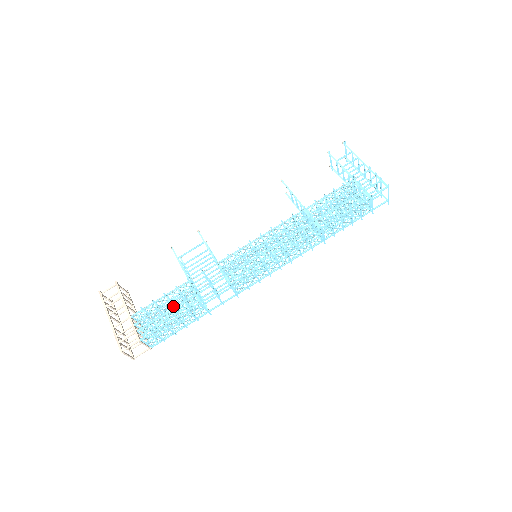
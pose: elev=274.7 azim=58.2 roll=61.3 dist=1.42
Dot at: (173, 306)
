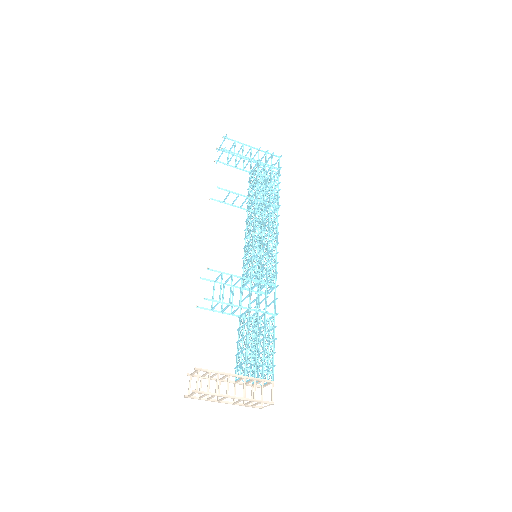
Dot at: (254, 339)
